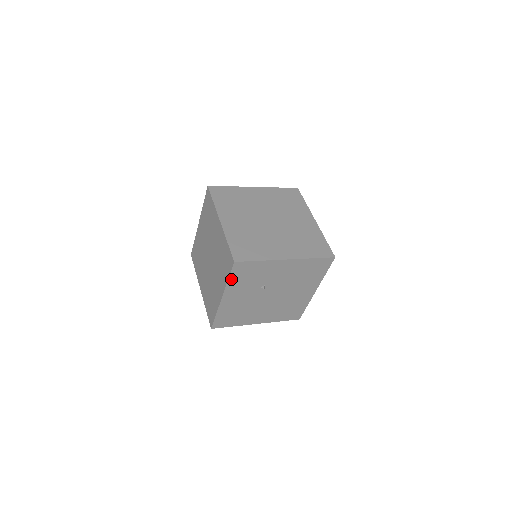
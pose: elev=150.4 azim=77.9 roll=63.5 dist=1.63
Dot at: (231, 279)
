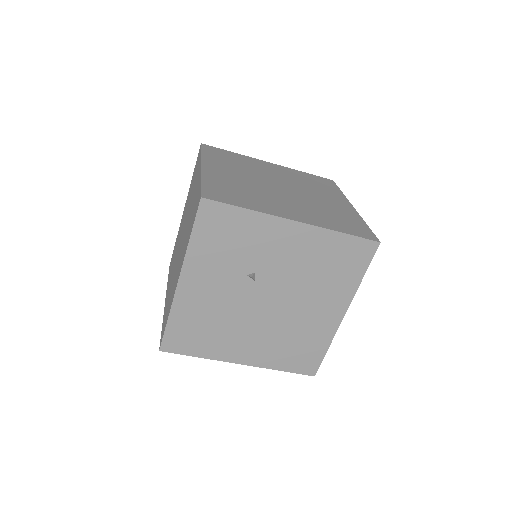
Dot at: (195, 239)
